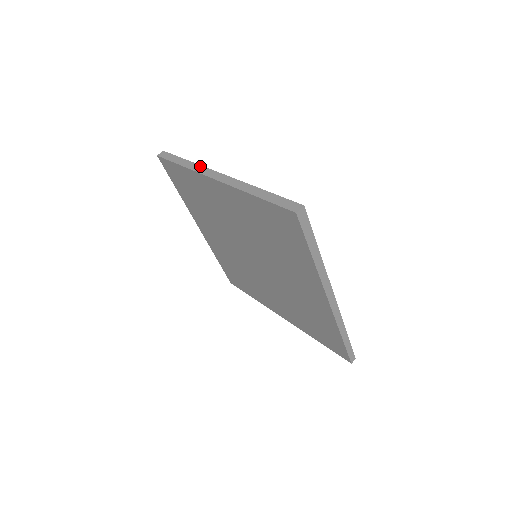
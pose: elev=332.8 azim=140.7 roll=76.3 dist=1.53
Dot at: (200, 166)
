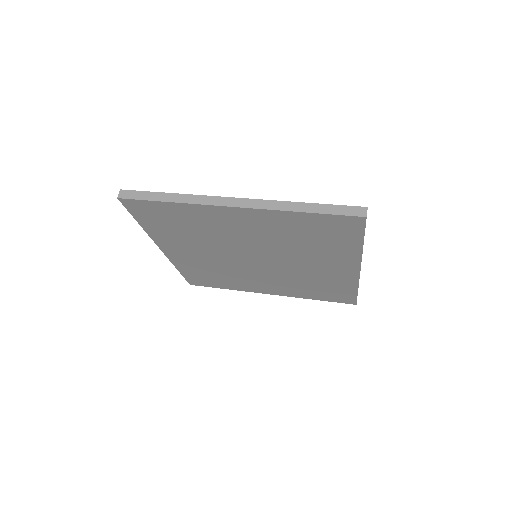
Dot at: (199, 196)
